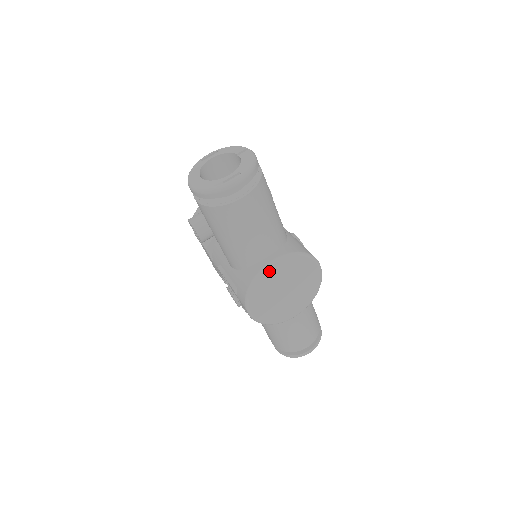
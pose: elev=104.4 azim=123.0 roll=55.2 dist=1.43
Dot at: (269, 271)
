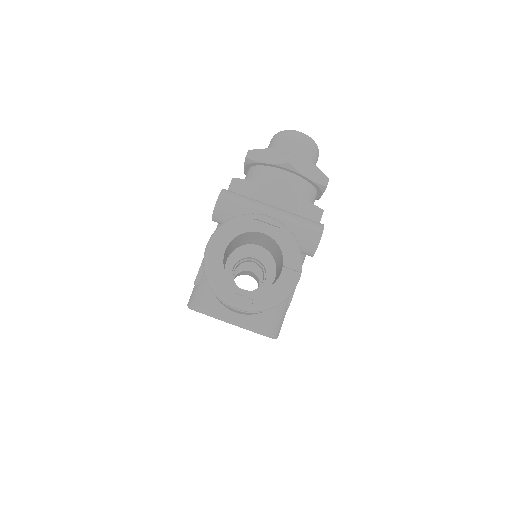
Dot at: occluded
